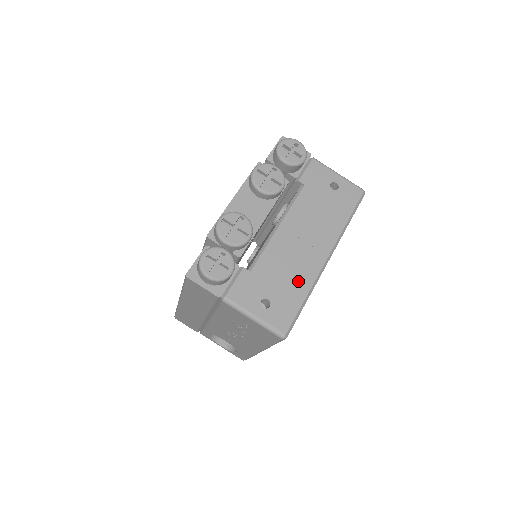
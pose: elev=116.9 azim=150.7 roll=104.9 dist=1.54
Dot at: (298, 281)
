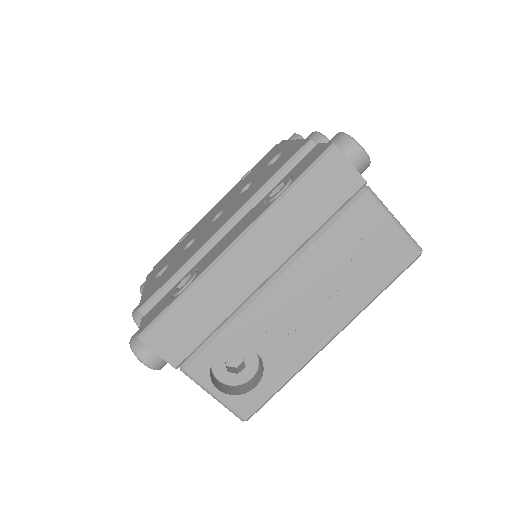
Dot at: occluded
